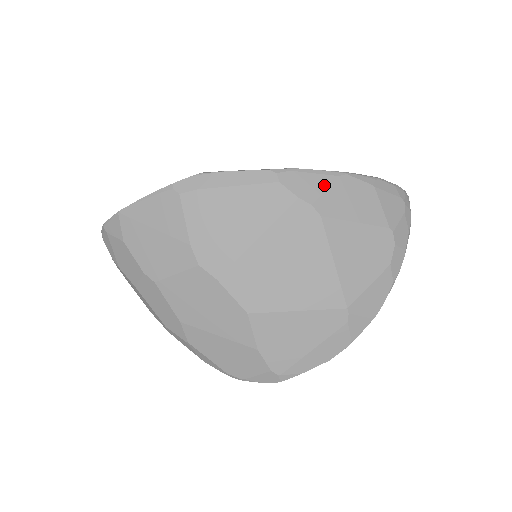
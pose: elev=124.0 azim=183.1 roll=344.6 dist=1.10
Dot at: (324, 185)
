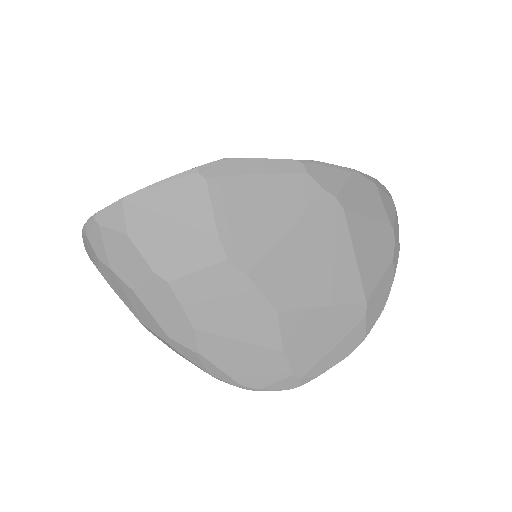
Dot at: (342, 179)
